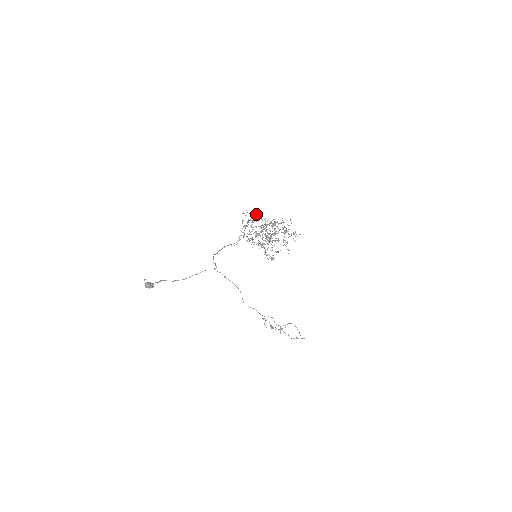
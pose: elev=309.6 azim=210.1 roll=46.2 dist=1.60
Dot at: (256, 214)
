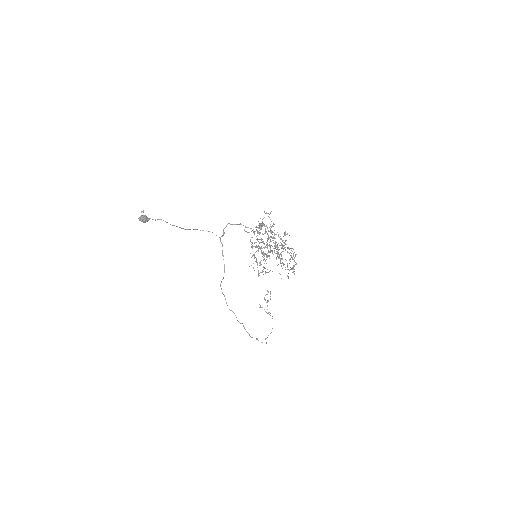
Dot at: (273, 224)
